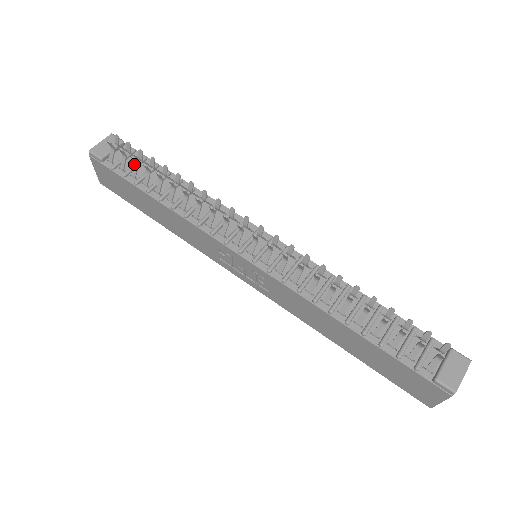
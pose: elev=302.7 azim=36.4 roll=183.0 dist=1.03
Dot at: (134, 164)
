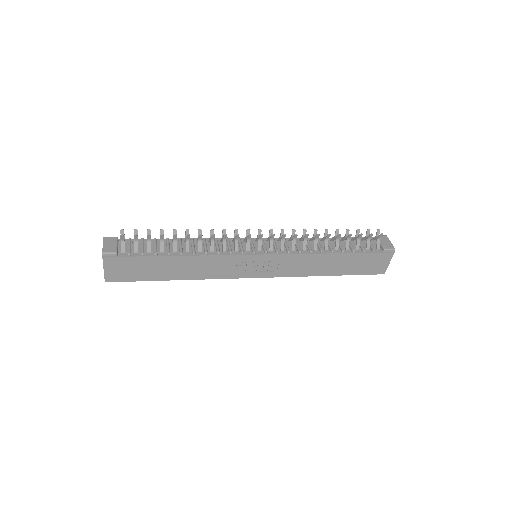
Dot at: (147, 242)
